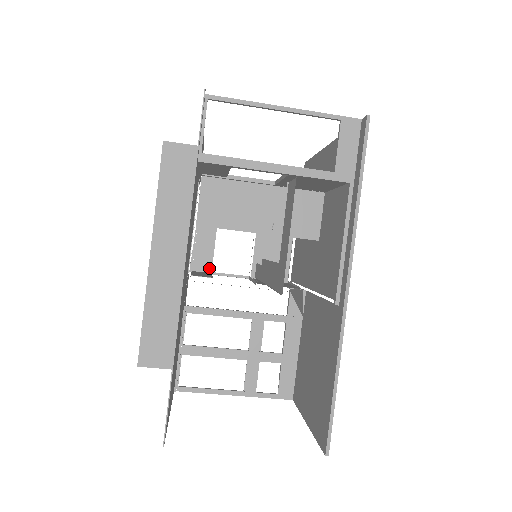
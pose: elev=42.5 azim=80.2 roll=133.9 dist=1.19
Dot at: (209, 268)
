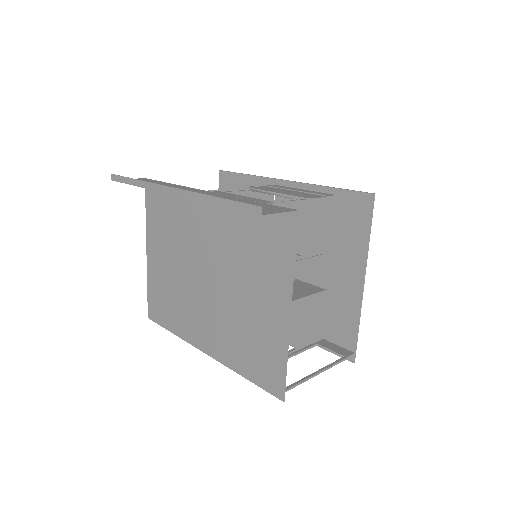
Dot at: (219, 192)
